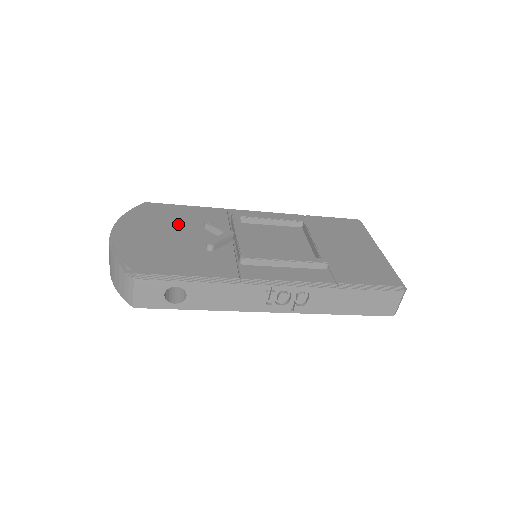
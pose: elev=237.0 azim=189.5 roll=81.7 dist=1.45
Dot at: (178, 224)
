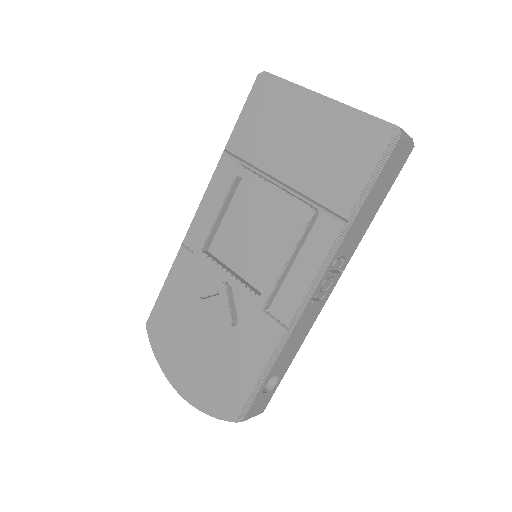
Dot at: (187, 321)
